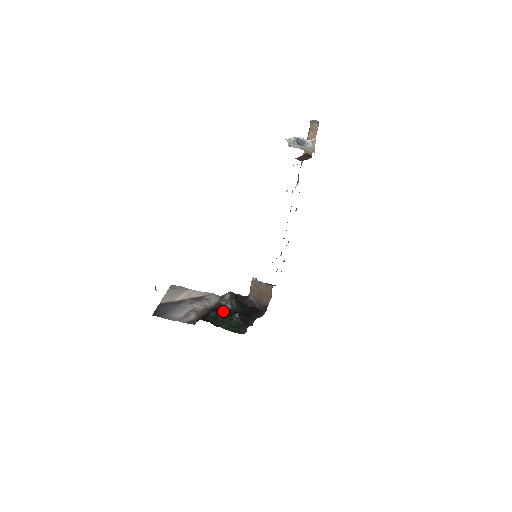
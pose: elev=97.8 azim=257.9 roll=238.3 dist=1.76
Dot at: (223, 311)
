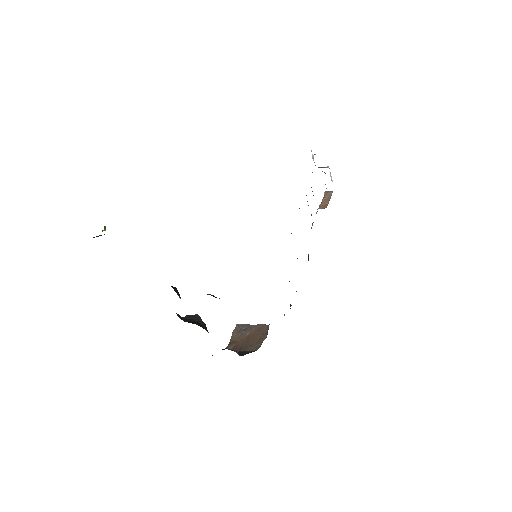
Dot at: occluded
